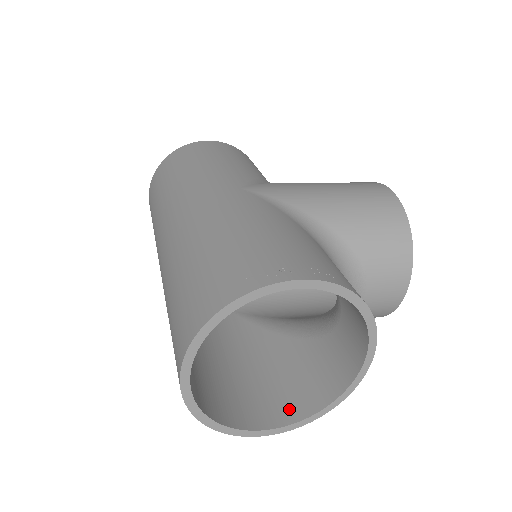
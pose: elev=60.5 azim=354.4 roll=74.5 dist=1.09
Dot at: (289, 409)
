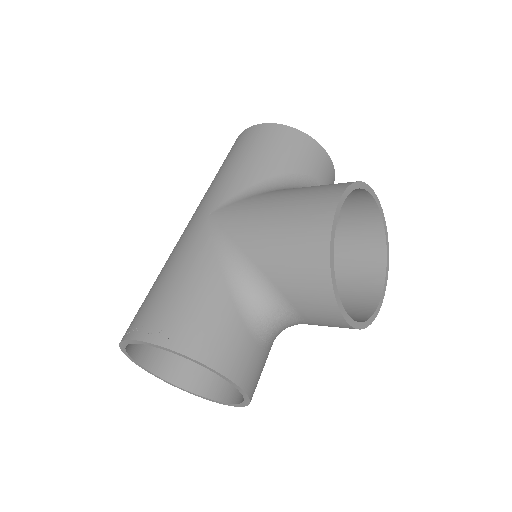
Dot at: (234, 391)
